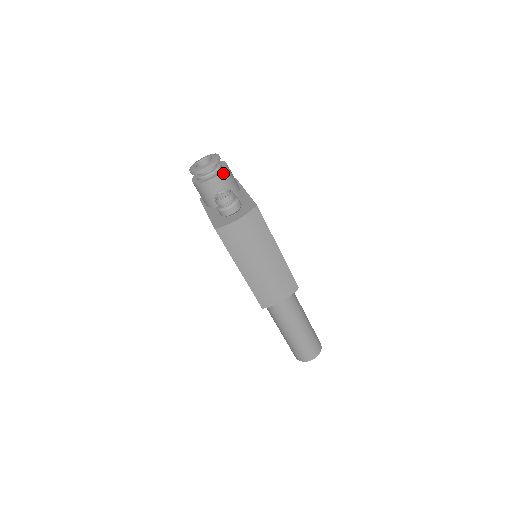
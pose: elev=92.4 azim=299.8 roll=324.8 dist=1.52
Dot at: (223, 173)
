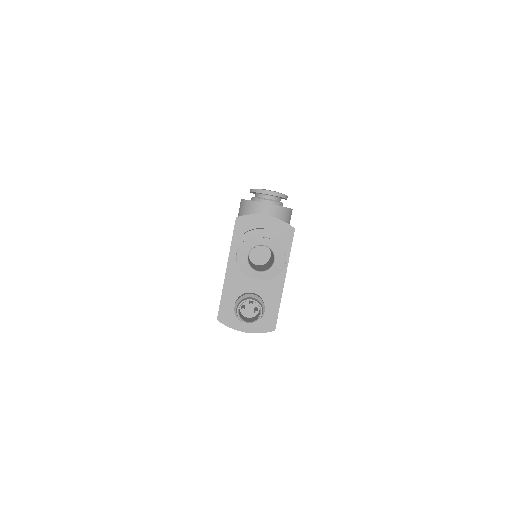
Dot at: (272, 282)
